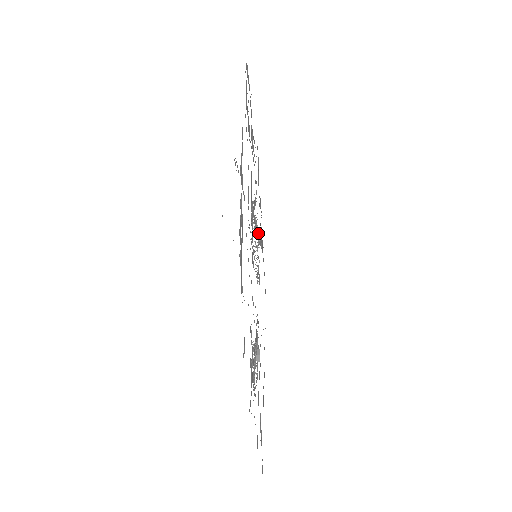
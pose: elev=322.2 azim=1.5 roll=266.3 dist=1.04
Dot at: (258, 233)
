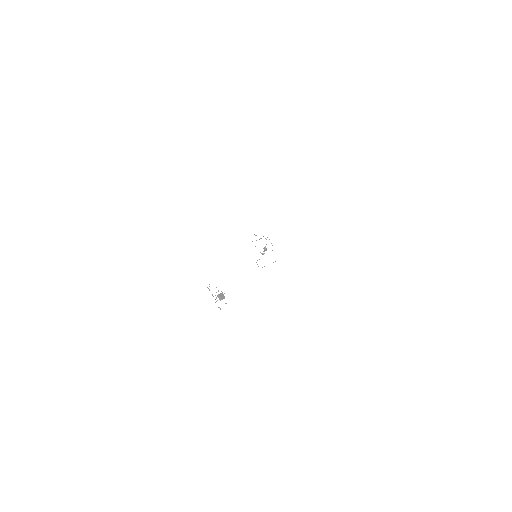
Dot at: occluded
